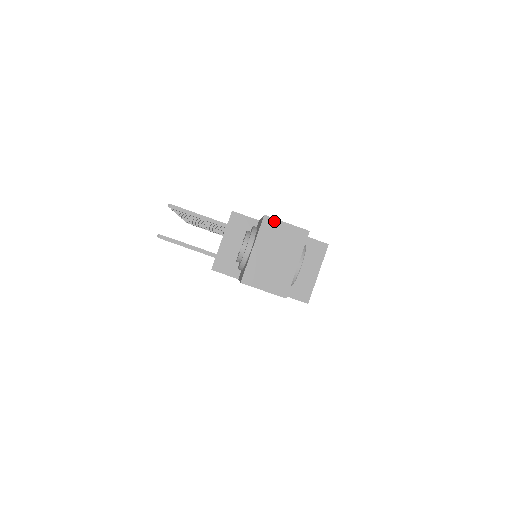
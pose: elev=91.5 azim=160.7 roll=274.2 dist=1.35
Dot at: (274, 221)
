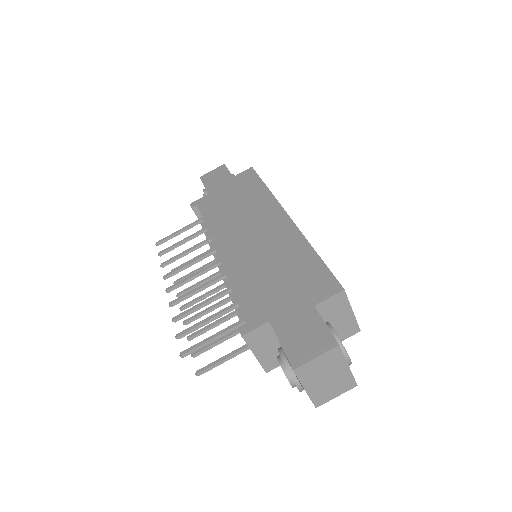
Dot at: (304, 366)
